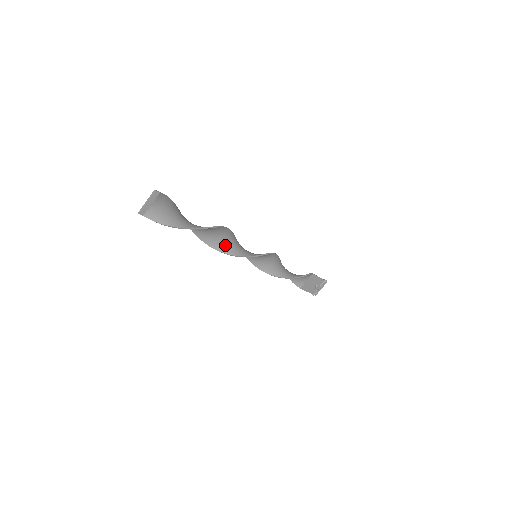
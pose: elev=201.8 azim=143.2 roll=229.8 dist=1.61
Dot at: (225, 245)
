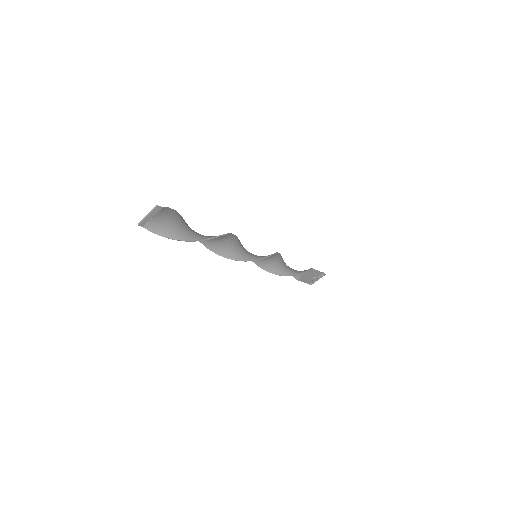
Dot at: (225, 249)
